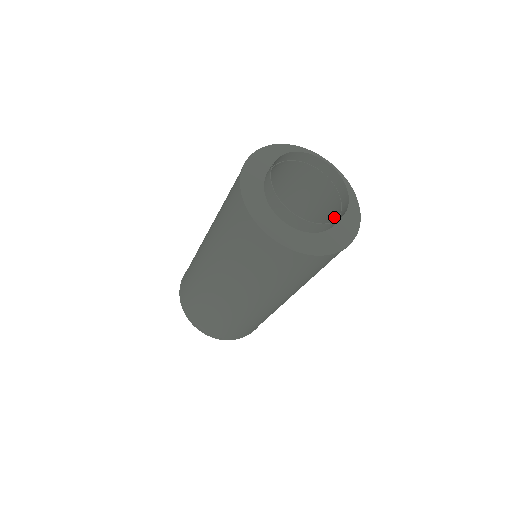
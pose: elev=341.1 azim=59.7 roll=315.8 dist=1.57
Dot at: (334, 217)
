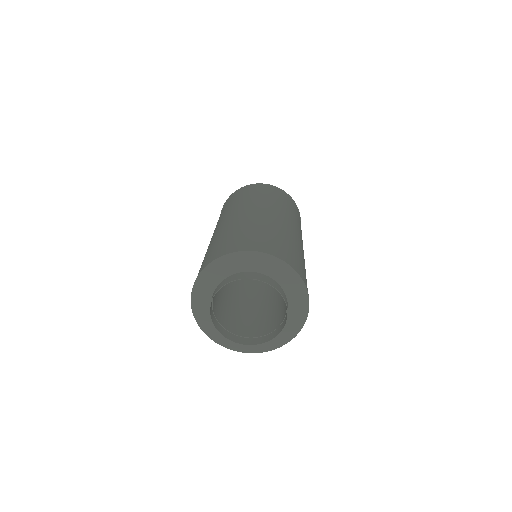
Dot at: (280, 319)
